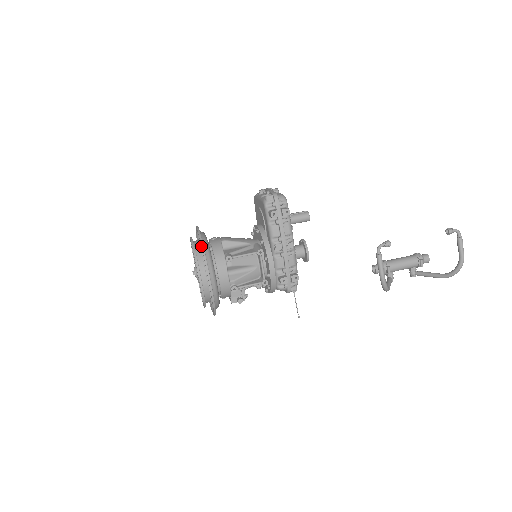
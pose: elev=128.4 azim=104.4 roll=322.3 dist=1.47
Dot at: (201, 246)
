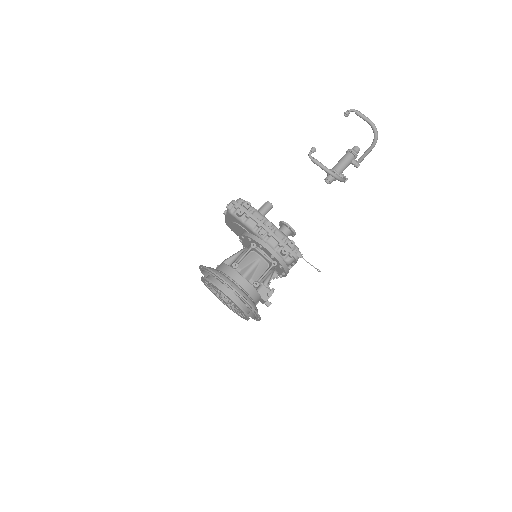
Dot at: (208, 270)
